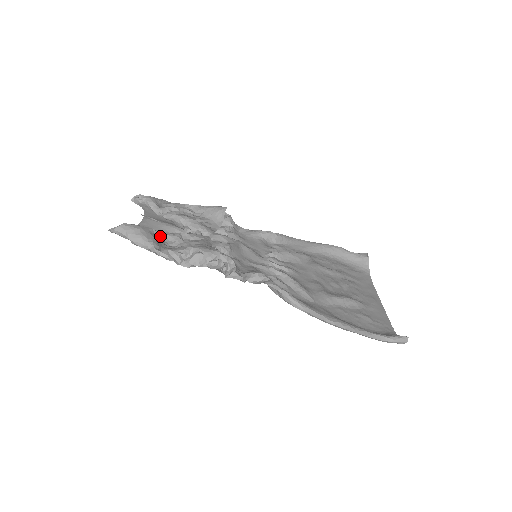
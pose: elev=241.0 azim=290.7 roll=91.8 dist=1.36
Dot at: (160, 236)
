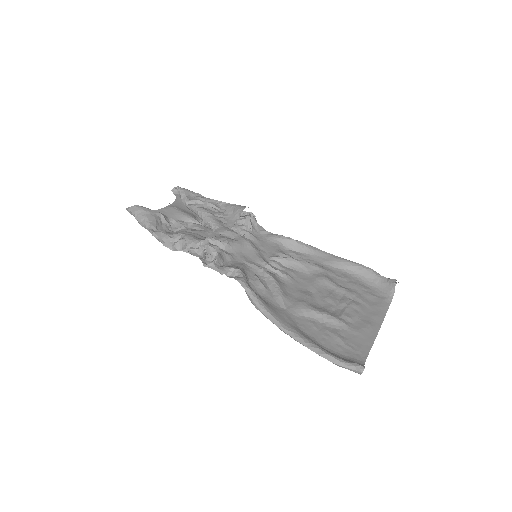
Dot at: (166, 221)
